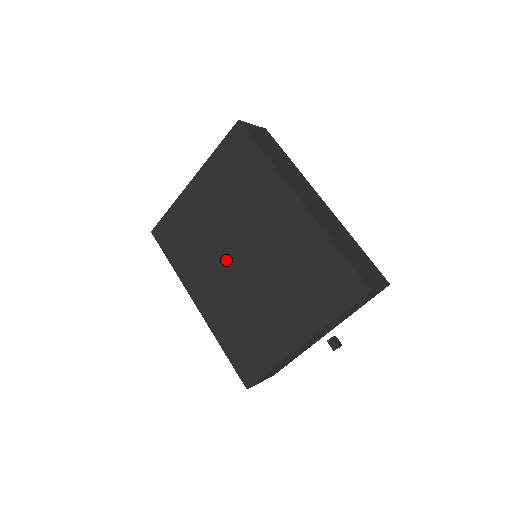
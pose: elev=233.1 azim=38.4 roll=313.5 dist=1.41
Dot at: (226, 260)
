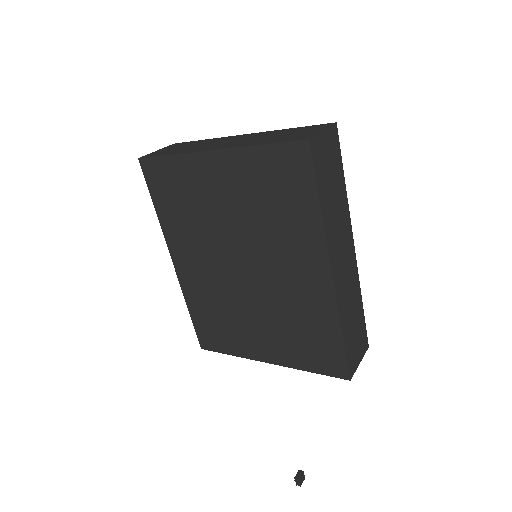
Dot at: (223, 257)
